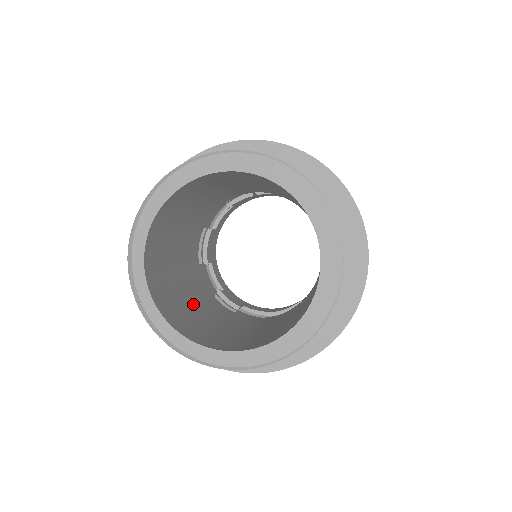
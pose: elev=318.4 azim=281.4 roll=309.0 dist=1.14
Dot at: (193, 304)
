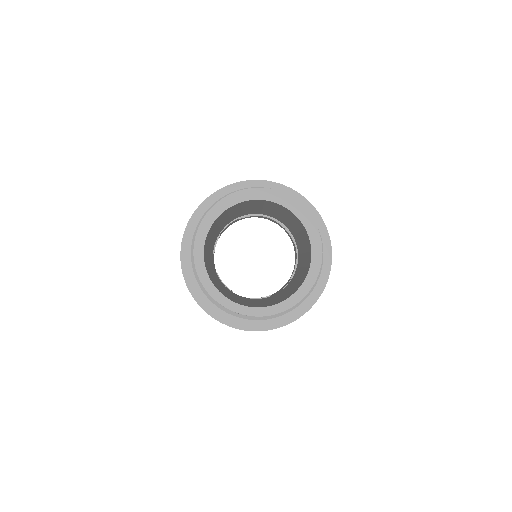
Dot at: occluded
